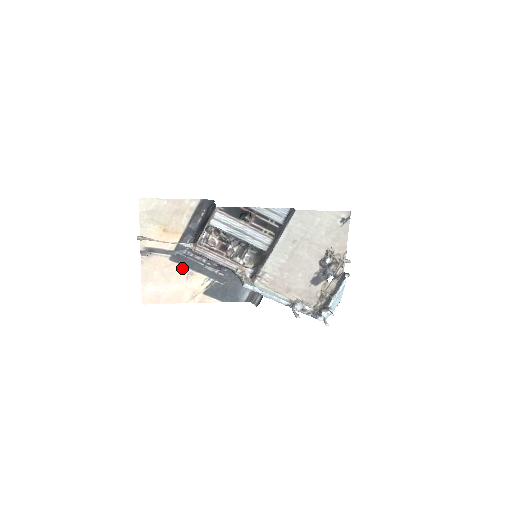
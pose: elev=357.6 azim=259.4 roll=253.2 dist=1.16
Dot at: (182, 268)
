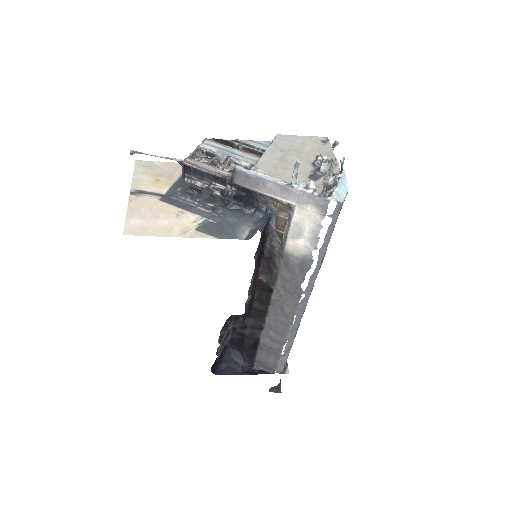
Dot at: (172, 208)
